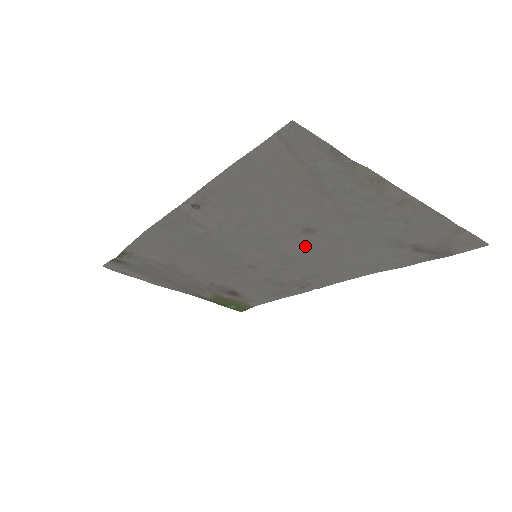
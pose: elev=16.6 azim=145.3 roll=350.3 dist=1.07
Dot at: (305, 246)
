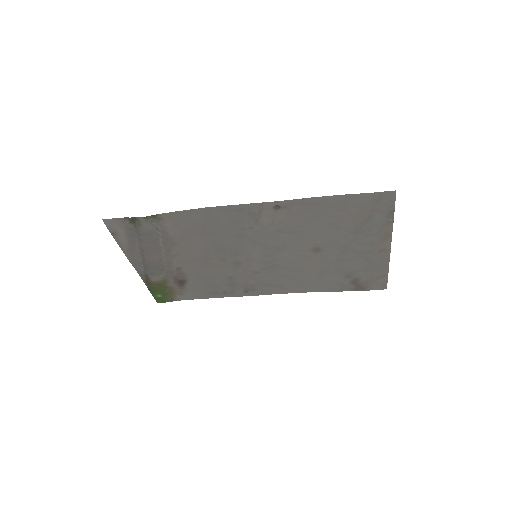
Dot at: (298, 259)
